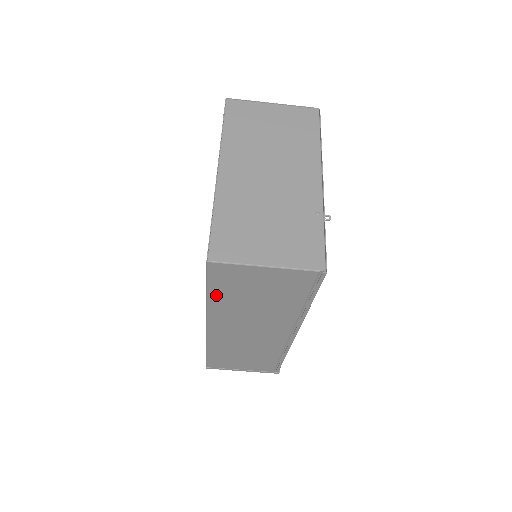
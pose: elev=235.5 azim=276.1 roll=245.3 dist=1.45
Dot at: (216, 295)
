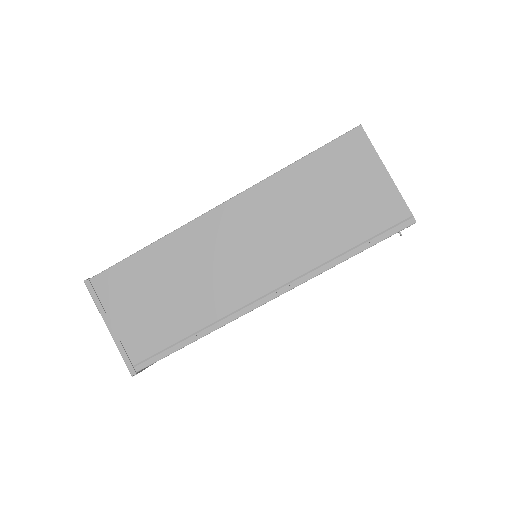
Dot at: (305, 167)
